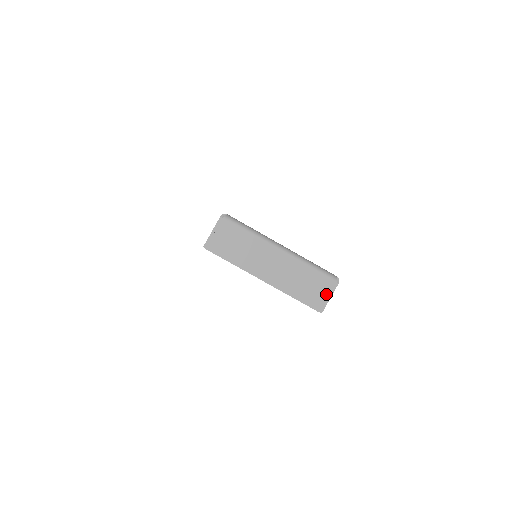
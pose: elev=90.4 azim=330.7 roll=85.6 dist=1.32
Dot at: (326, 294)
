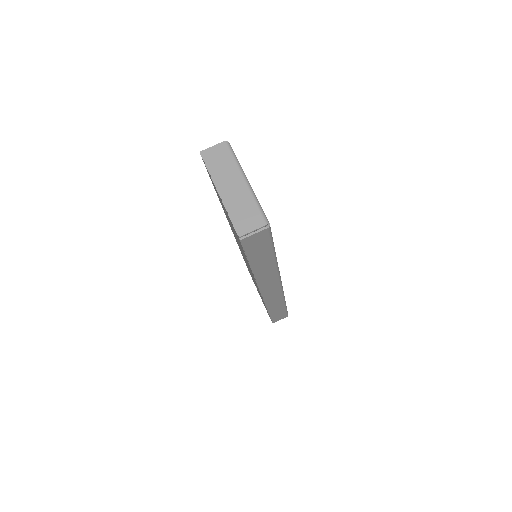
Dot at: (252, 228)
